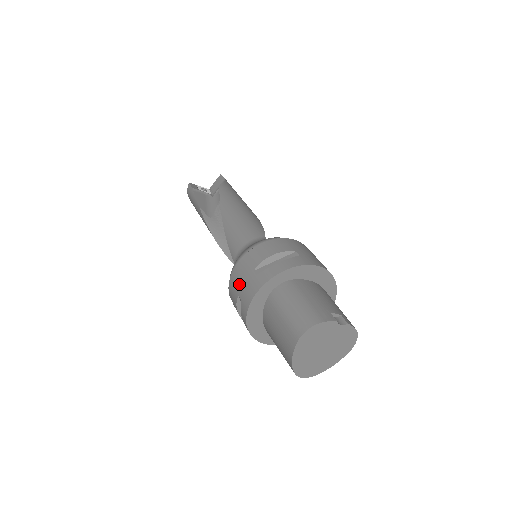
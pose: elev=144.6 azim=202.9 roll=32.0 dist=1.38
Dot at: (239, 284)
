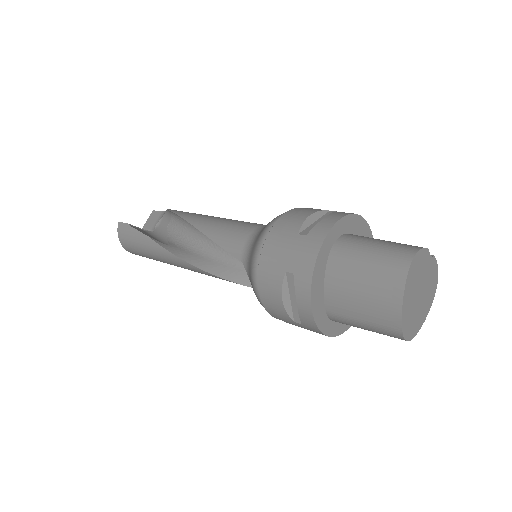
Dot at: (282, 258)
